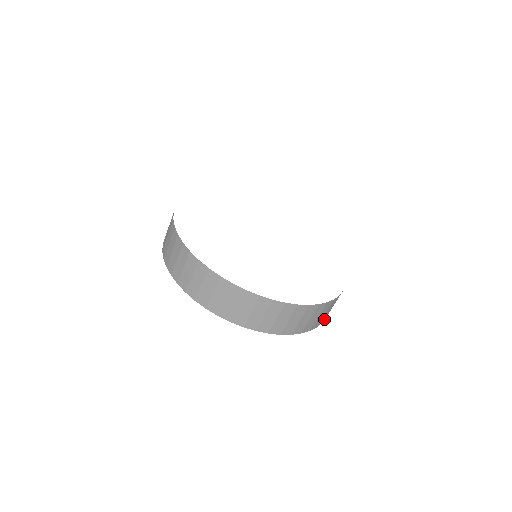
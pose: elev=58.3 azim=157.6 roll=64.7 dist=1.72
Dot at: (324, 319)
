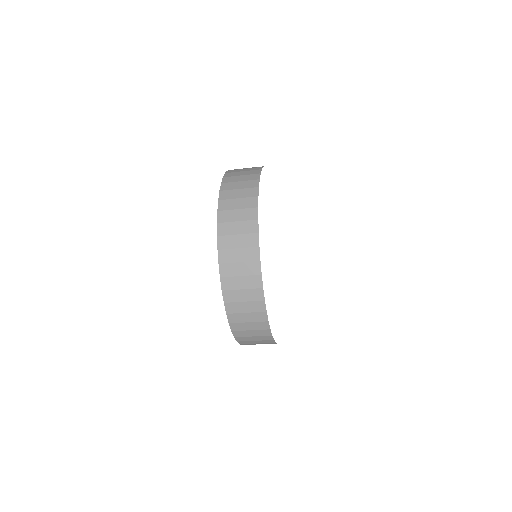
Dot at: occluded
